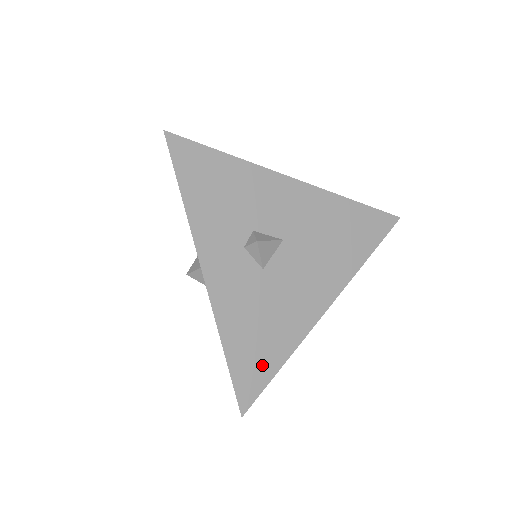
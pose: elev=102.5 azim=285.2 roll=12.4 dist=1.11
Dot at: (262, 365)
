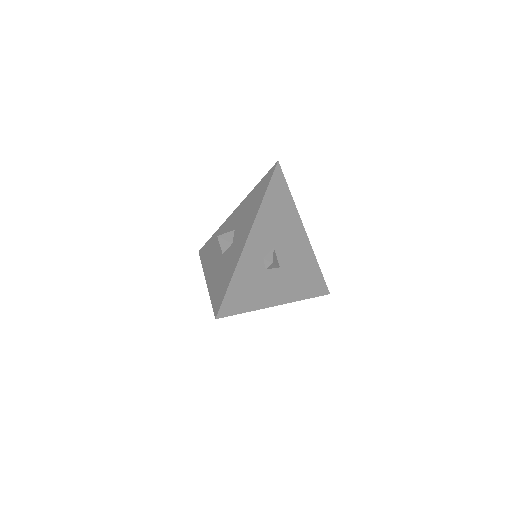
Dot at: occluded
